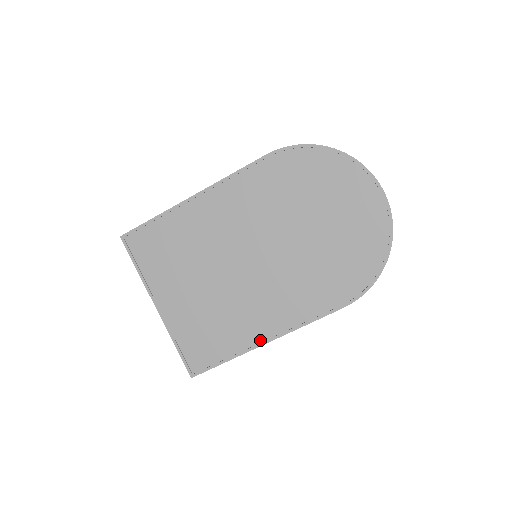
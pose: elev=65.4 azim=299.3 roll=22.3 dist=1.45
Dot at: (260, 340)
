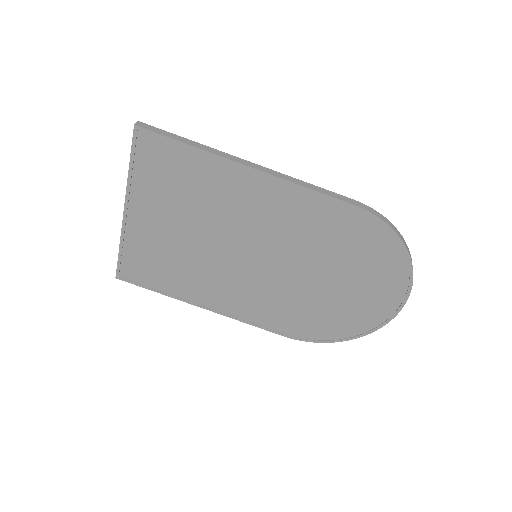
Dot at: (199, 303)
